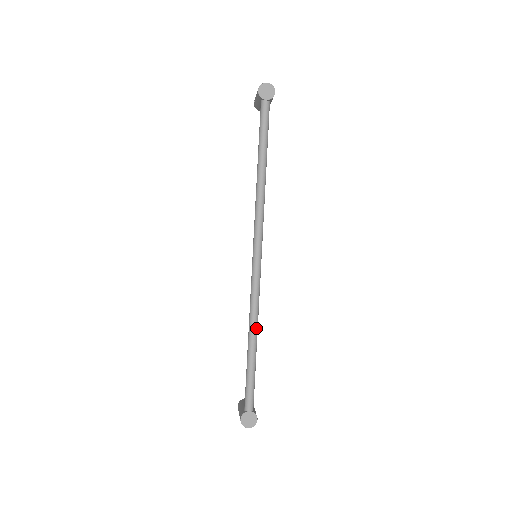
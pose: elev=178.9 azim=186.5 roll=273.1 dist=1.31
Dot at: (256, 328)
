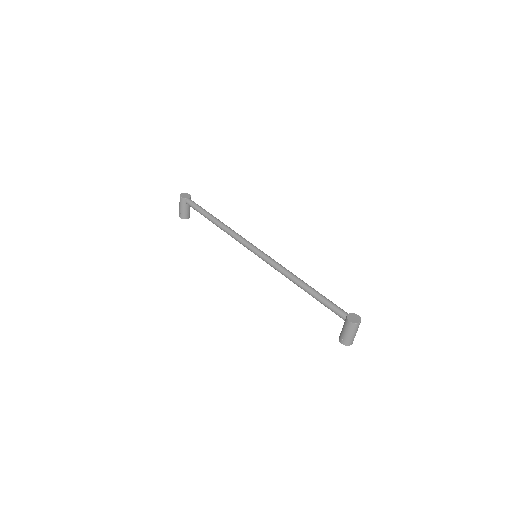
Dot at: (297, 277)
